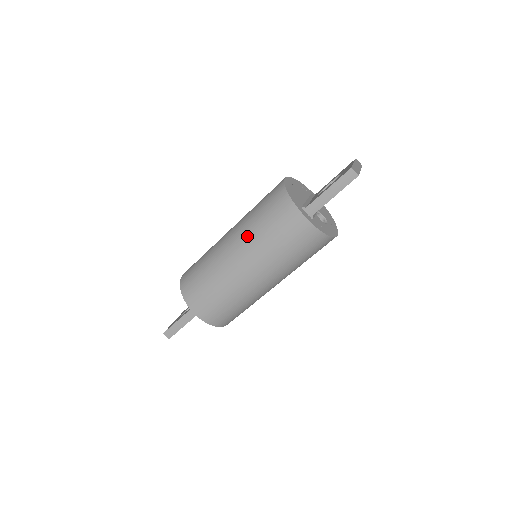
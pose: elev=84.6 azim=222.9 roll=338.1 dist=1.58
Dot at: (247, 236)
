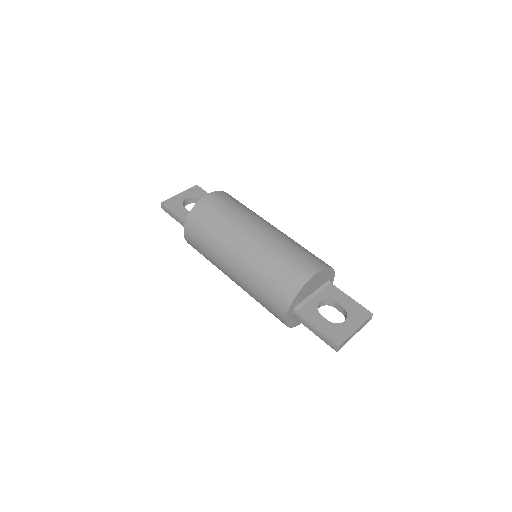
Dot at: (251, 267)
